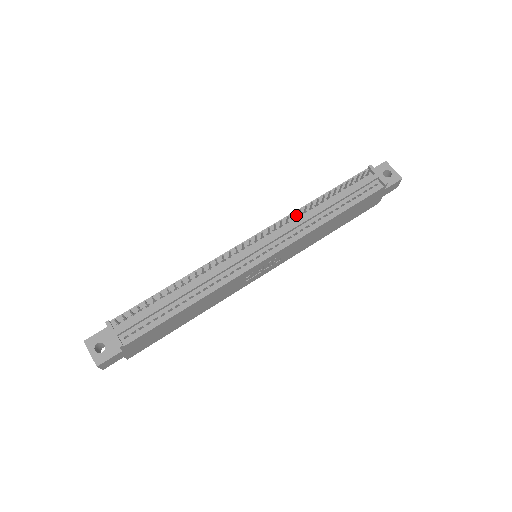
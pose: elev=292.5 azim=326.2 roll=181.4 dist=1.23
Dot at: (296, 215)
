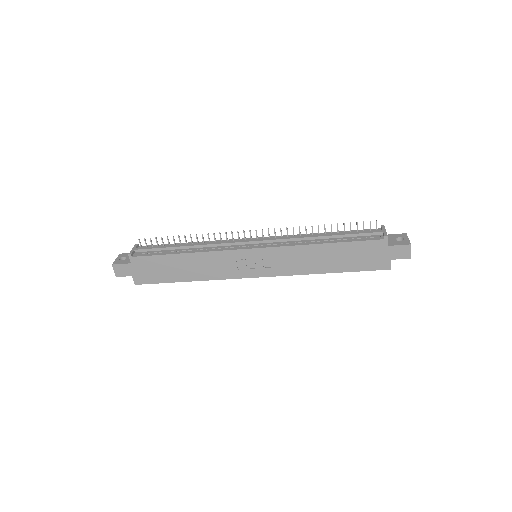
Dot at: occluded
